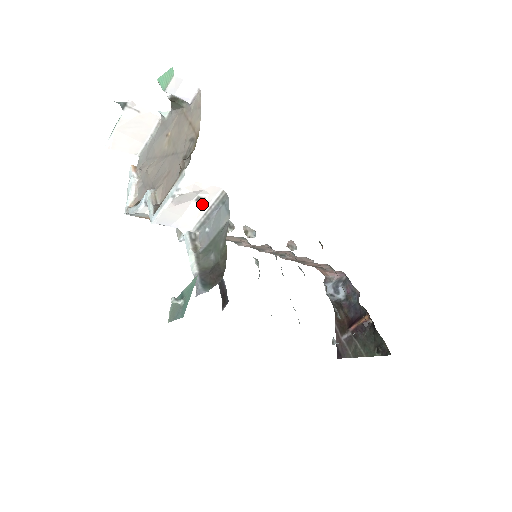
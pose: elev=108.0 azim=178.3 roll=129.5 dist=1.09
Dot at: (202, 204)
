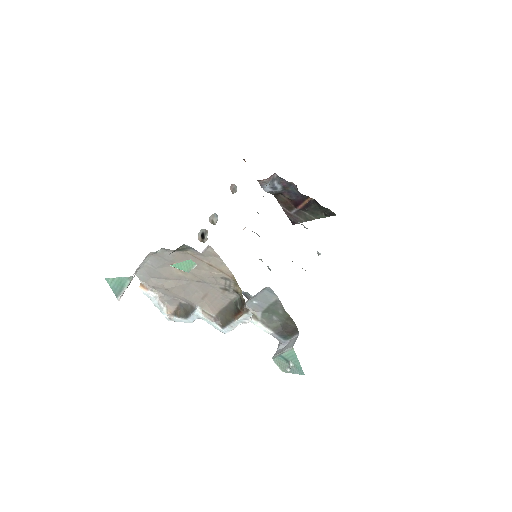
Dot at: occluded
